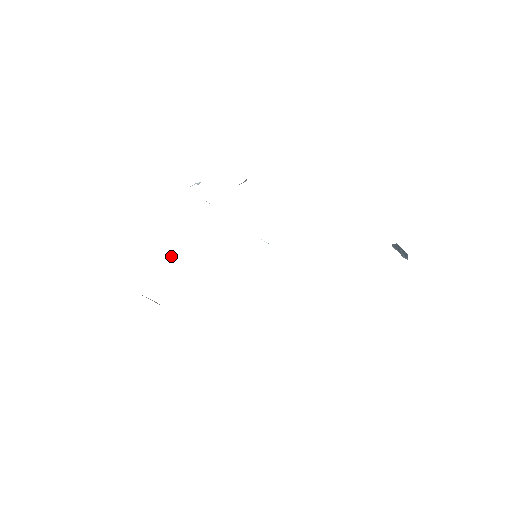
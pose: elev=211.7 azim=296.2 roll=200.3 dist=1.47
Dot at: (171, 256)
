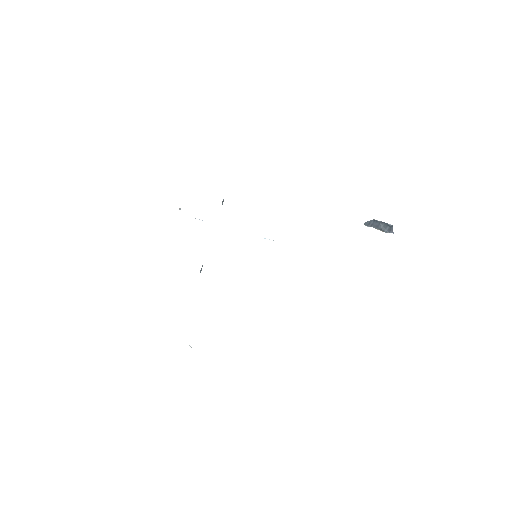
Dot at: occluded
